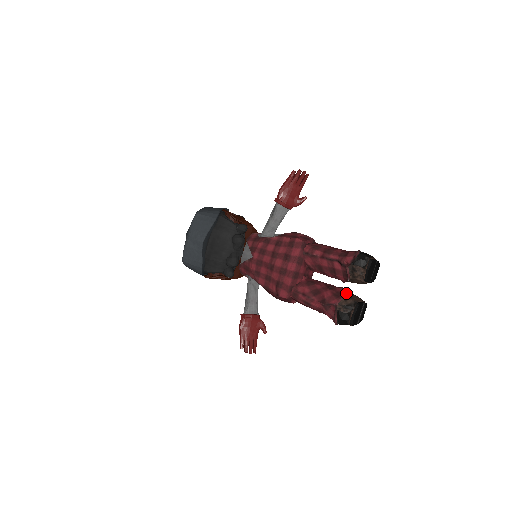
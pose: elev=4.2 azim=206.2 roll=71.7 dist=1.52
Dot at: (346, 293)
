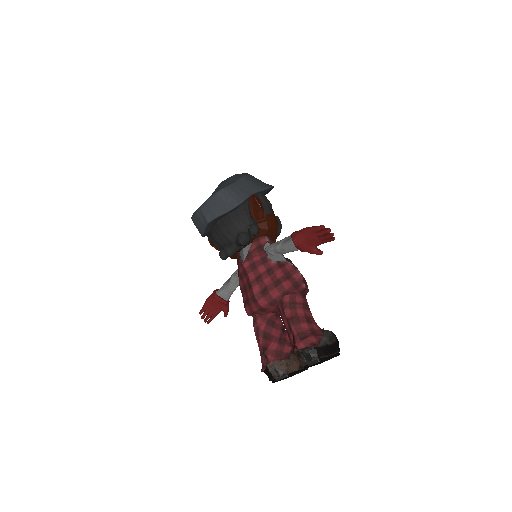
Dot at: (289, 357)
